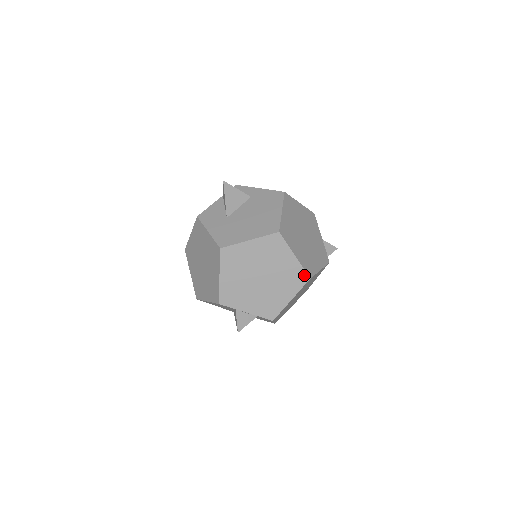
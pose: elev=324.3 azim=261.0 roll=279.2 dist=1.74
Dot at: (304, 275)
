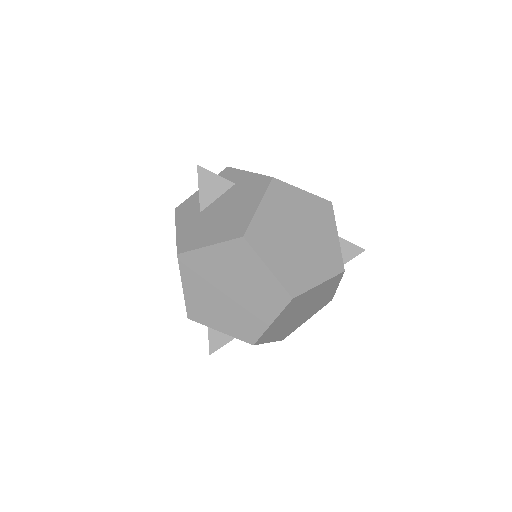
Dot at: (284, 293)
